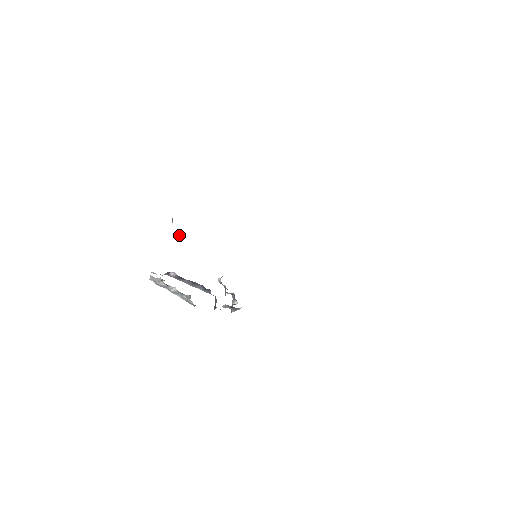
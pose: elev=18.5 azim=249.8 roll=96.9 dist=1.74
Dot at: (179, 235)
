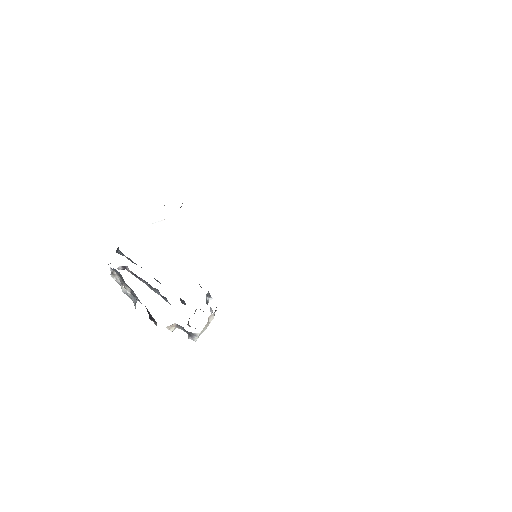
Dot at: (161, 220)
